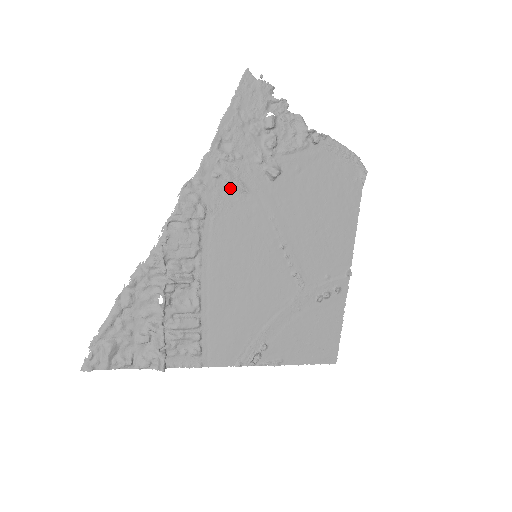
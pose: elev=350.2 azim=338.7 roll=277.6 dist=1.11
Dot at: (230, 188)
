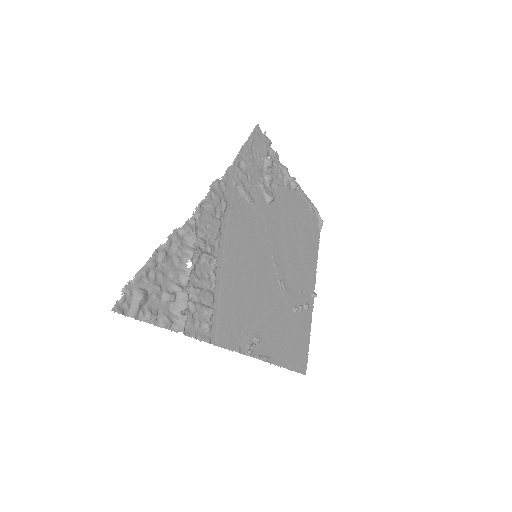
Dot at: (243, 197)
